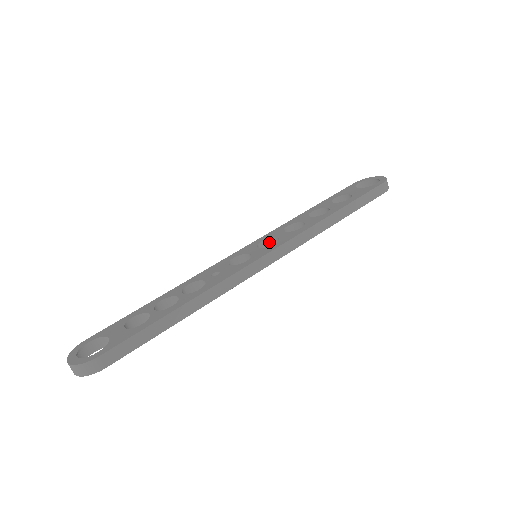
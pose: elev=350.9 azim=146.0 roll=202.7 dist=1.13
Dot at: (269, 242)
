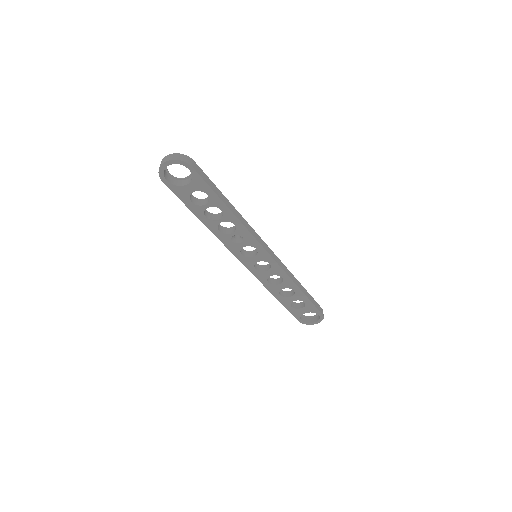
Dot at: (259, 267)
